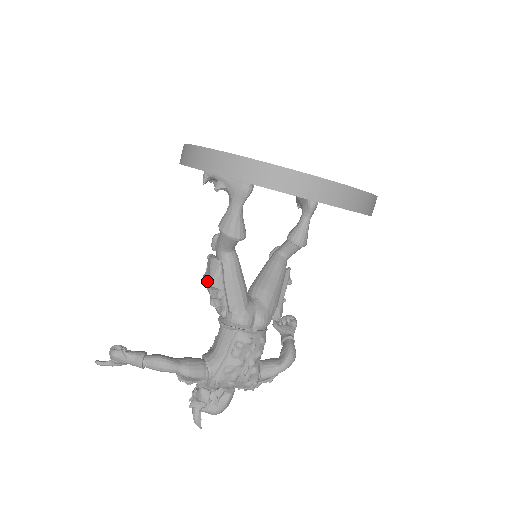
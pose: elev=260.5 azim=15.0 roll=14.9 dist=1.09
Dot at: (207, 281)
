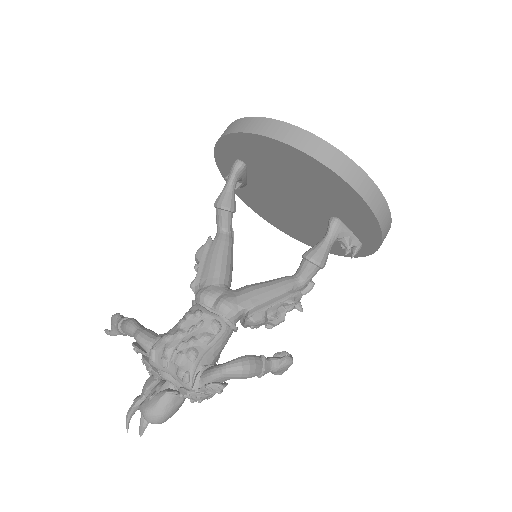
Dot at: occluded
